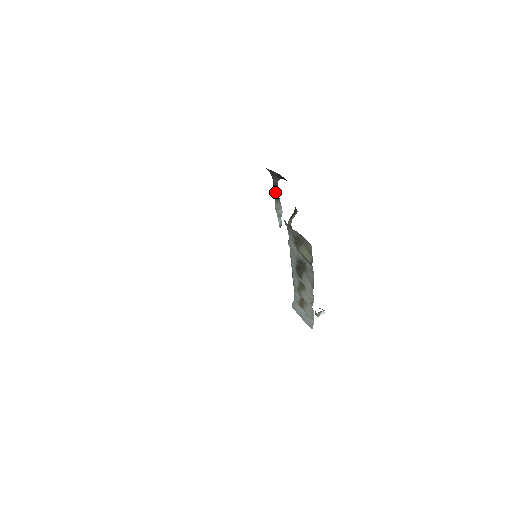
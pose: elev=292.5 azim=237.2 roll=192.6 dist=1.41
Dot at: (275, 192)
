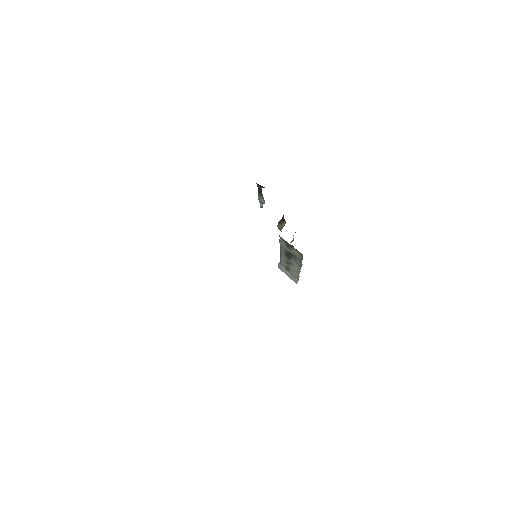
Dot at: (259, 192)
